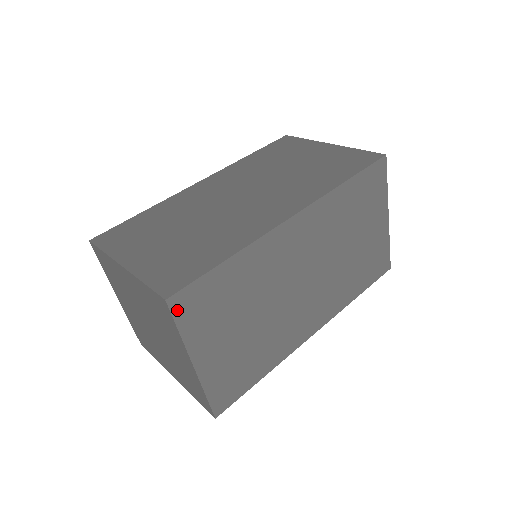
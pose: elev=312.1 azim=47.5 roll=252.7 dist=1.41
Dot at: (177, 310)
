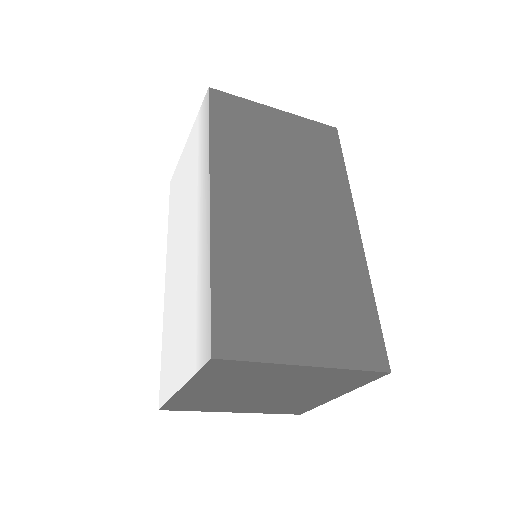
Dot at: occluded
